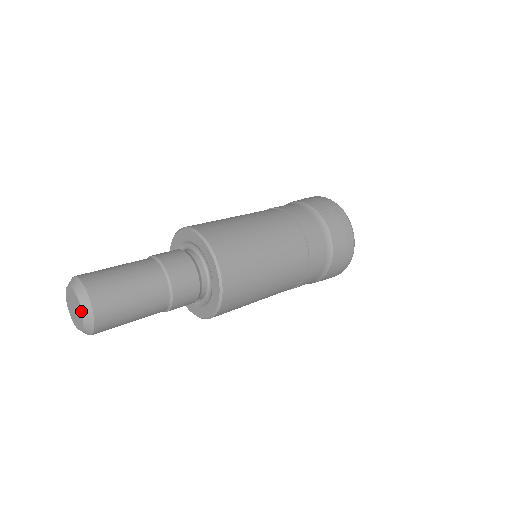
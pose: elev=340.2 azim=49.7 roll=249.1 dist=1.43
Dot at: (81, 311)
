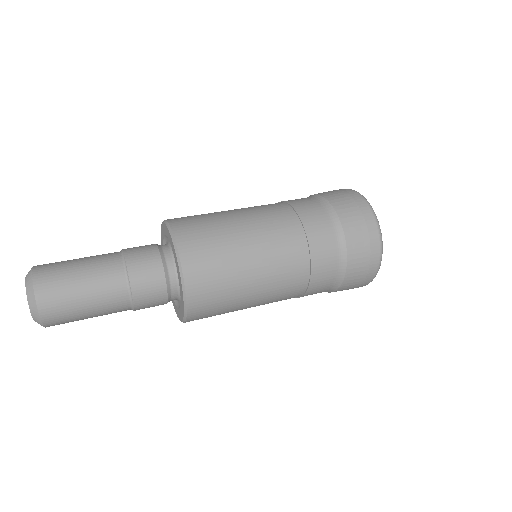
Dot at: (32, 317)
